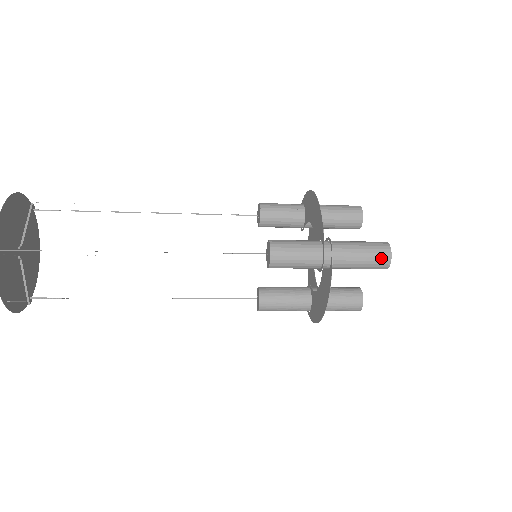
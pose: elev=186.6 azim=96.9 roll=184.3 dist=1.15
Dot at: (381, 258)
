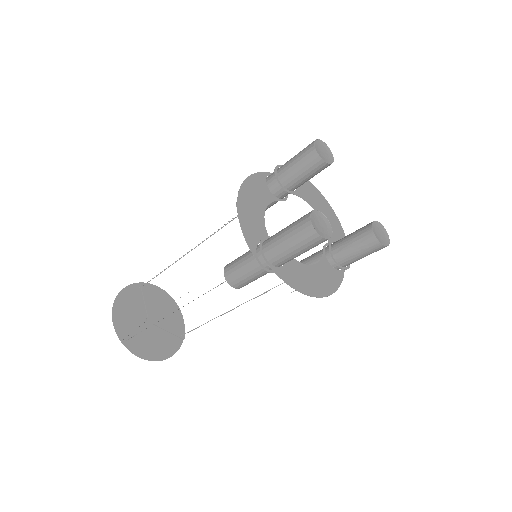
Dot at: (308, 239)
